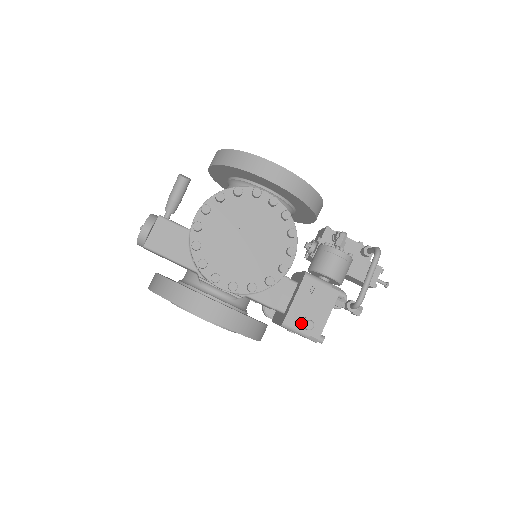
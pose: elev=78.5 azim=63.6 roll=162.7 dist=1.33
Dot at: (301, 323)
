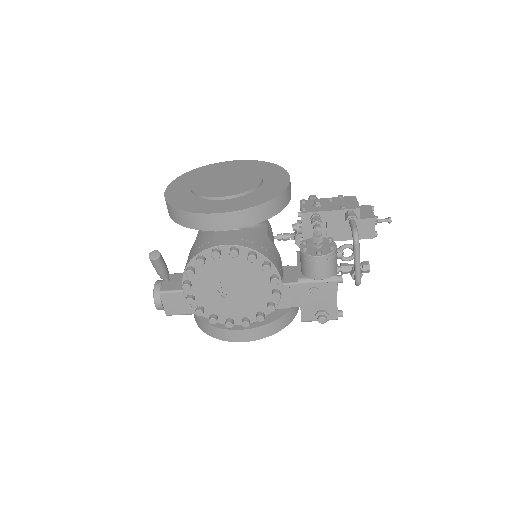
Dot at: (316, 318)
